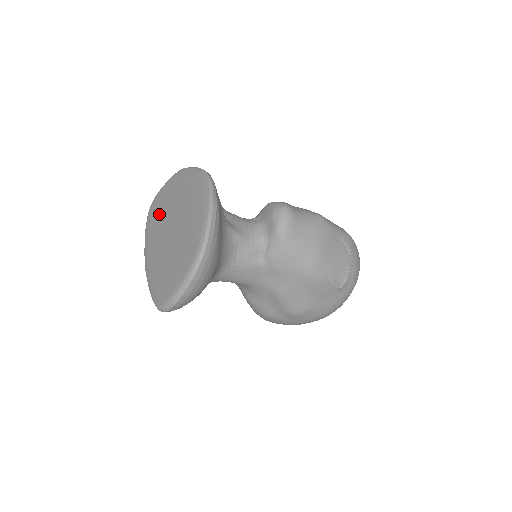
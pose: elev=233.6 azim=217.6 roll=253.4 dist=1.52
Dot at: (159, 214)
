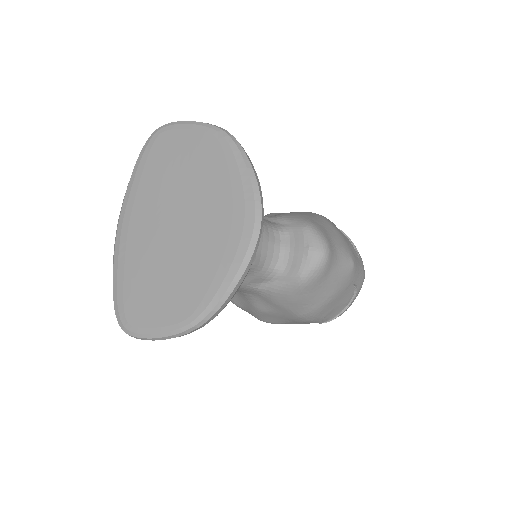
Dot at: (164, 170)
